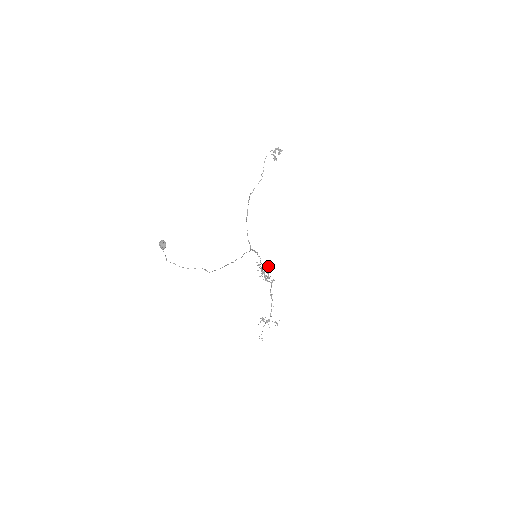
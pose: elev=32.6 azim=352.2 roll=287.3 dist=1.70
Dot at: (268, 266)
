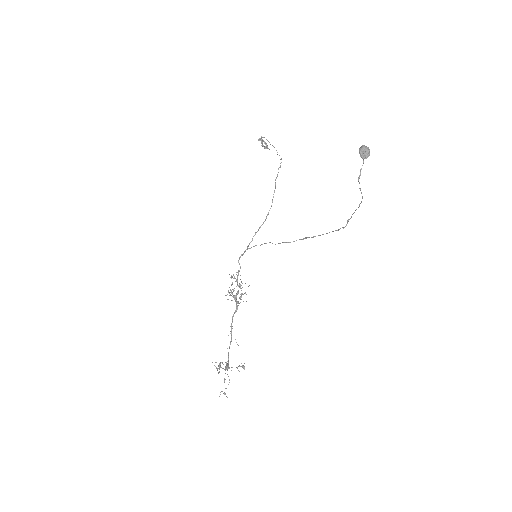
Dot at: occluded
